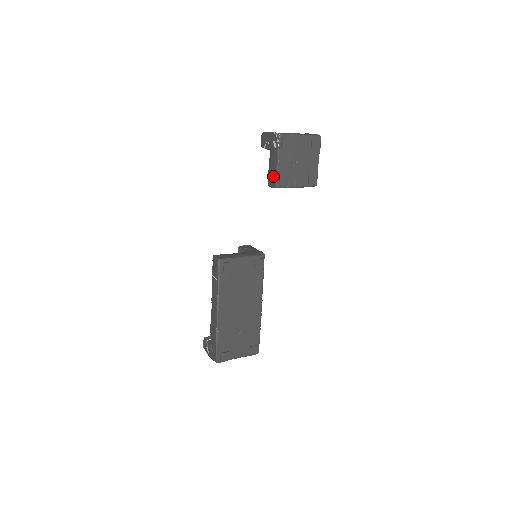
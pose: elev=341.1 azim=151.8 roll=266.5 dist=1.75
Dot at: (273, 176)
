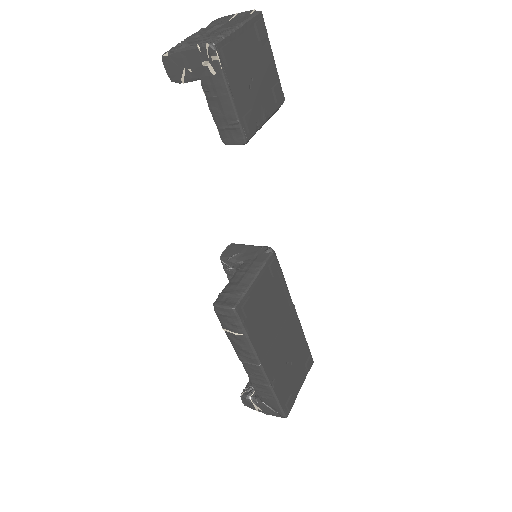
Dot at: (232, 126)
